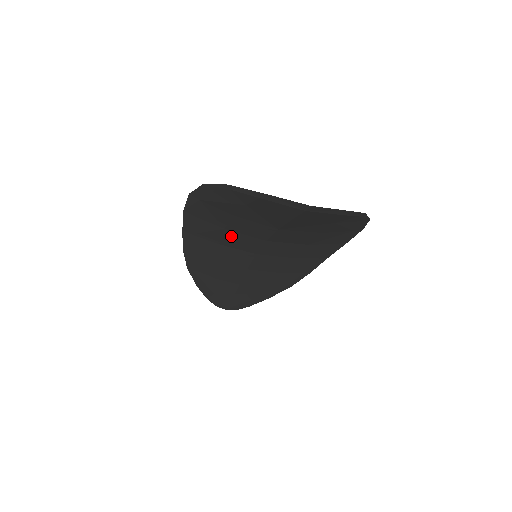
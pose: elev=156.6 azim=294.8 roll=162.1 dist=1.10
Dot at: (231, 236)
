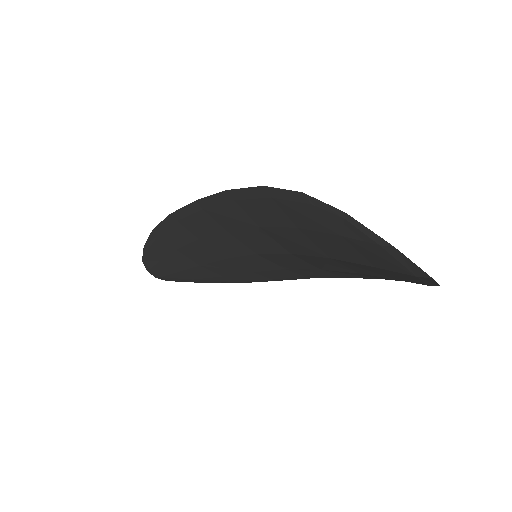
Dot at: (255, 233)
